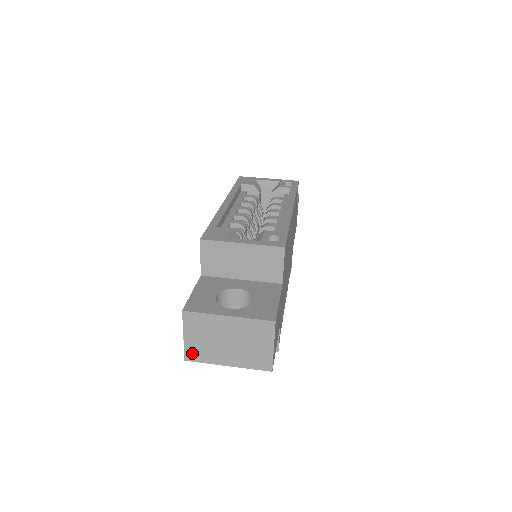
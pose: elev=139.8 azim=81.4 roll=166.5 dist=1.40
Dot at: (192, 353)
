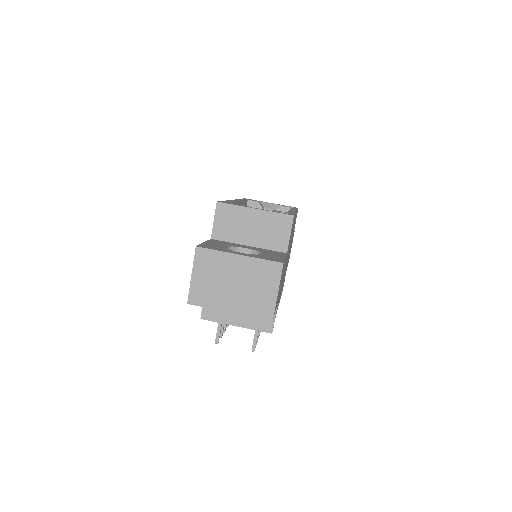
Dot at: (196, 295)
